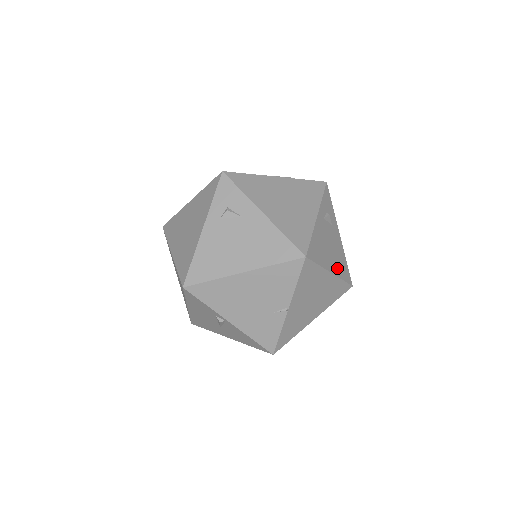
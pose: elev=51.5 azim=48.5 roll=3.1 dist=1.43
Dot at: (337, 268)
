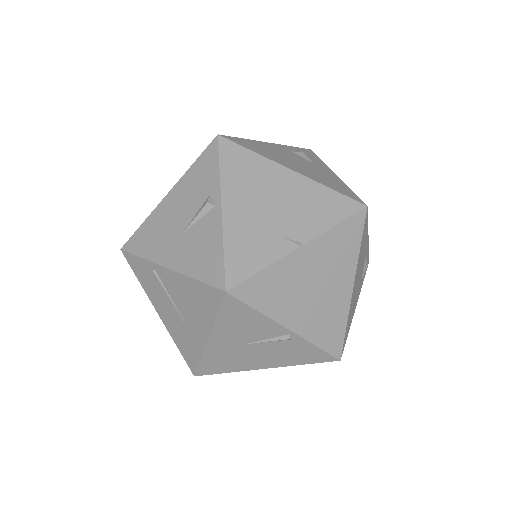
Dot at: (351, 303)
